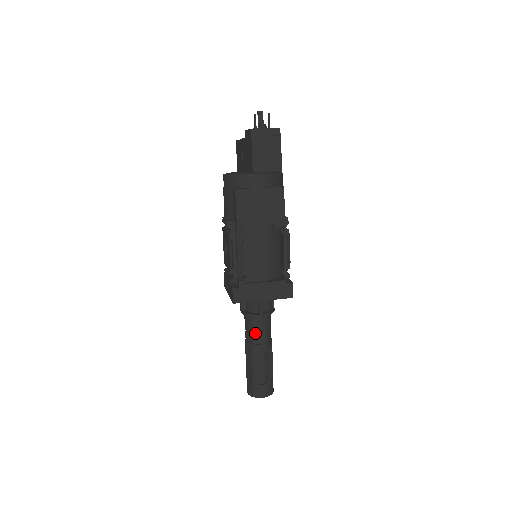
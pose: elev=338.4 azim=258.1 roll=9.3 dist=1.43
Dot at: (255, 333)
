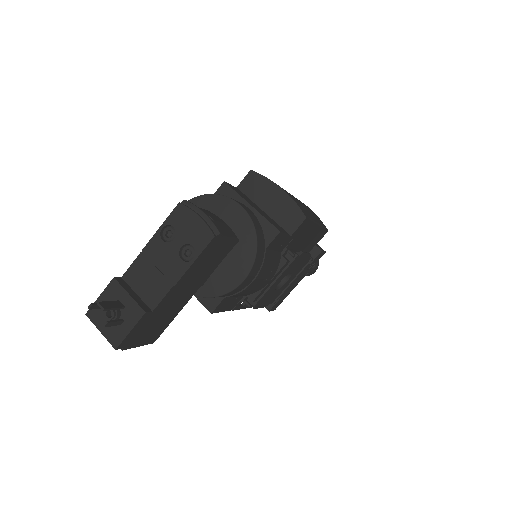
Dot at: occluded
